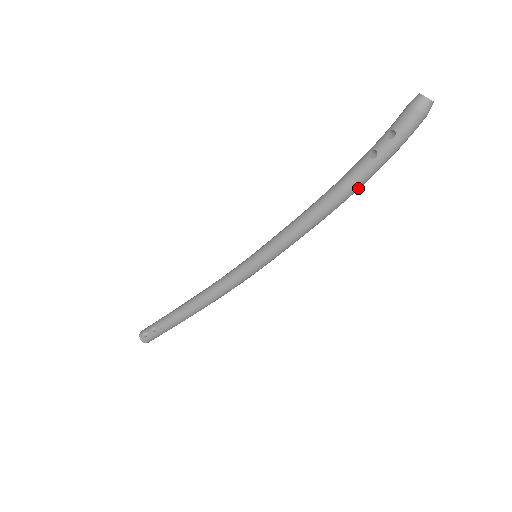
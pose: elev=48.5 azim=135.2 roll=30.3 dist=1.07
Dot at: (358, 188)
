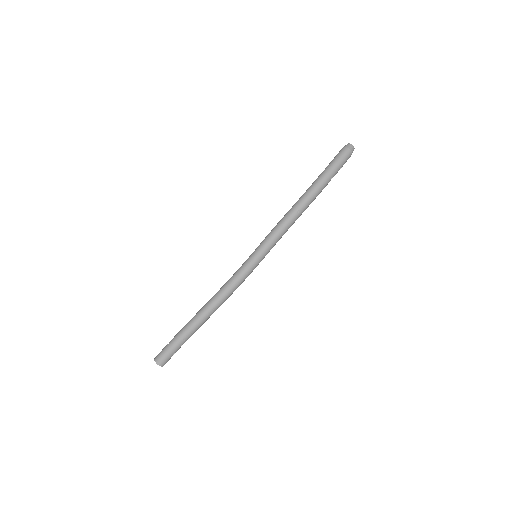
Dot at: (316, 189)
